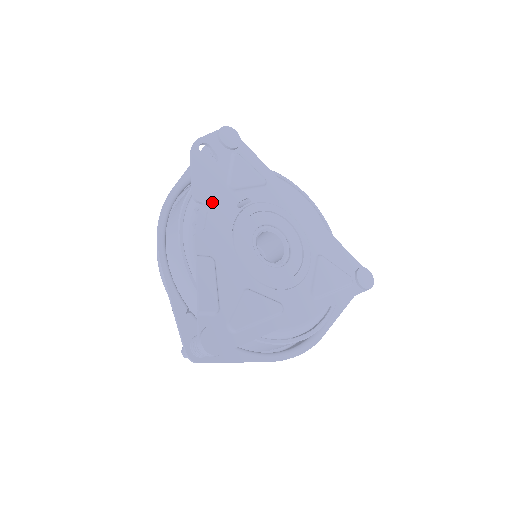
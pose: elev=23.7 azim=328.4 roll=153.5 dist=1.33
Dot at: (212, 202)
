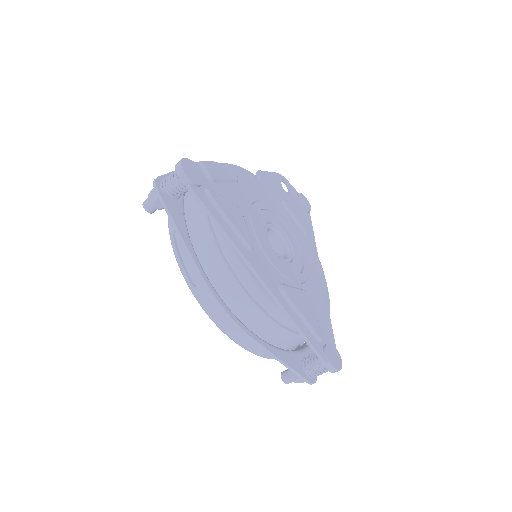
Dot at: (265, 185)
